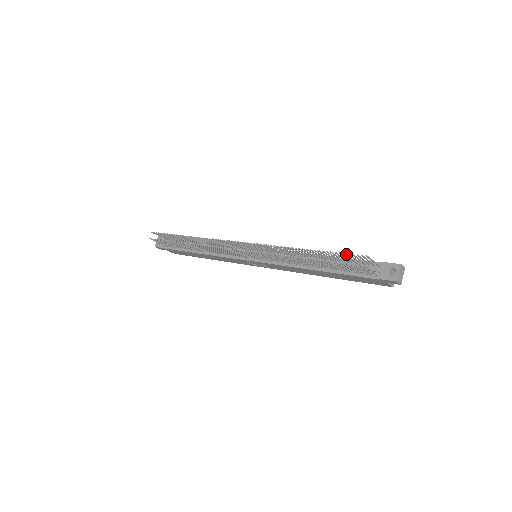
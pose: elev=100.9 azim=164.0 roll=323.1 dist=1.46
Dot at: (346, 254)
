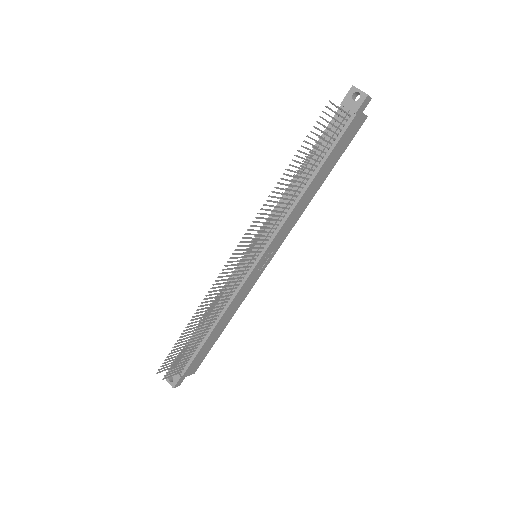
Dot at: (315, 127)
